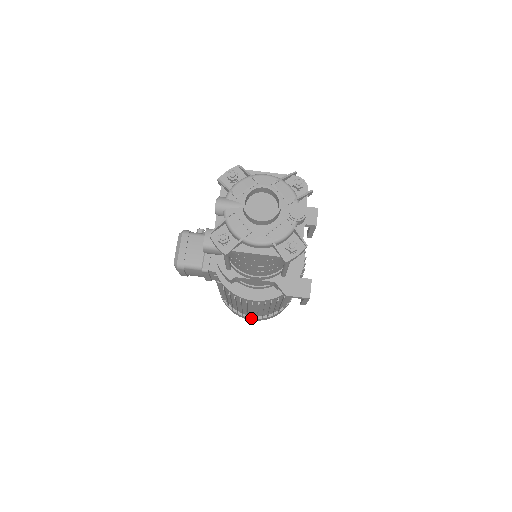
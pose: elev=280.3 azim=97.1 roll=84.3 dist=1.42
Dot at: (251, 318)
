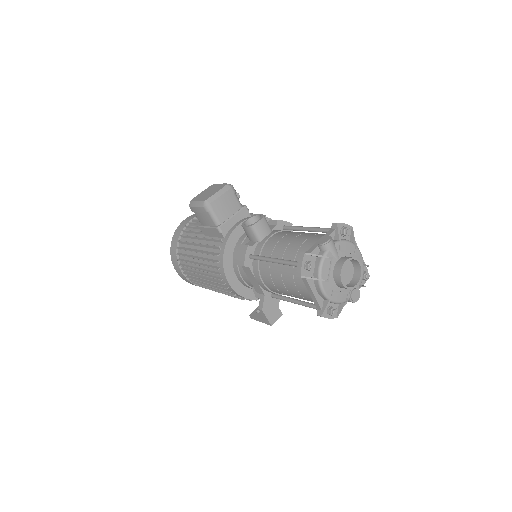
Dot at: (182, 272)
